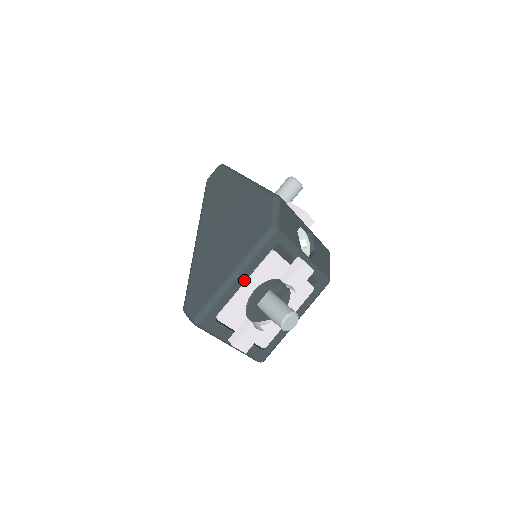
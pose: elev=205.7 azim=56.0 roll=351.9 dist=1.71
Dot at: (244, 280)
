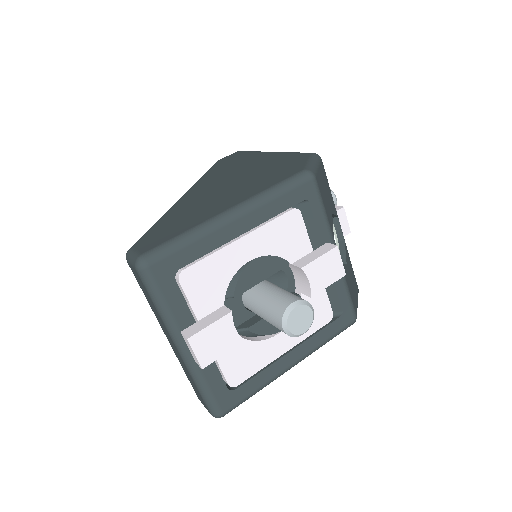
Dot at: (242, 230)
